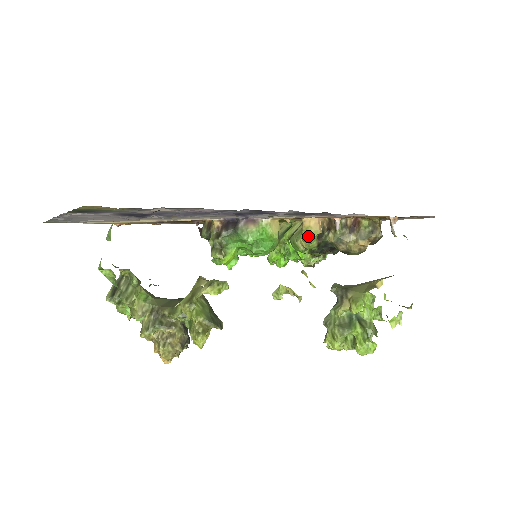
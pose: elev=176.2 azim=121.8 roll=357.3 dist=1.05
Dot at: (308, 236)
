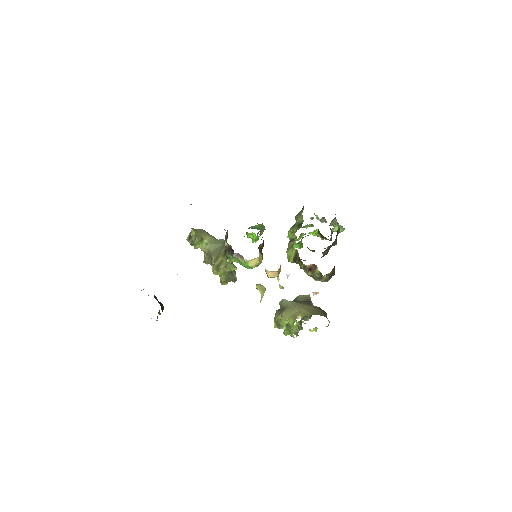
Dot at: (268, 276)
